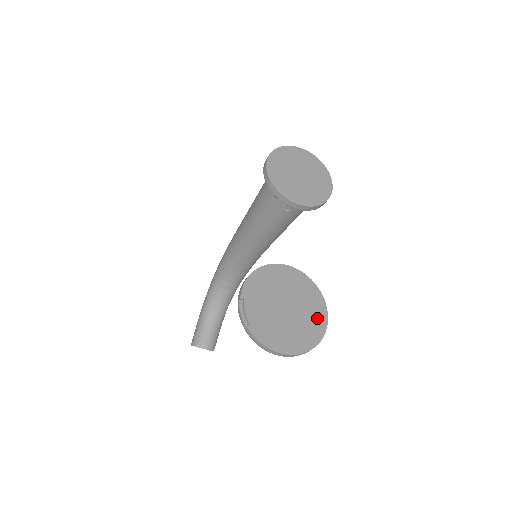
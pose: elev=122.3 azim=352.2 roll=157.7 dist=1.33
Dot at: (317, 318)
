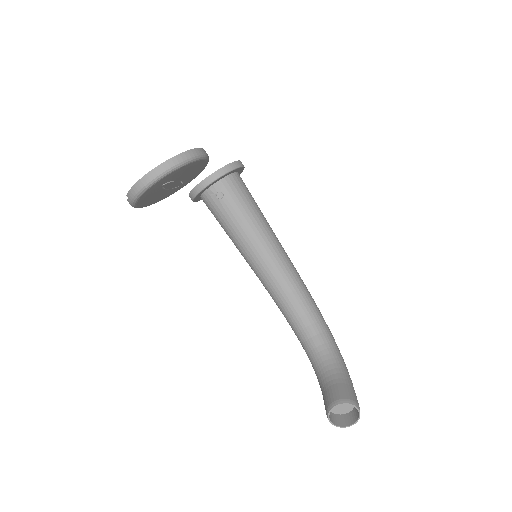
Dot at: occluded
